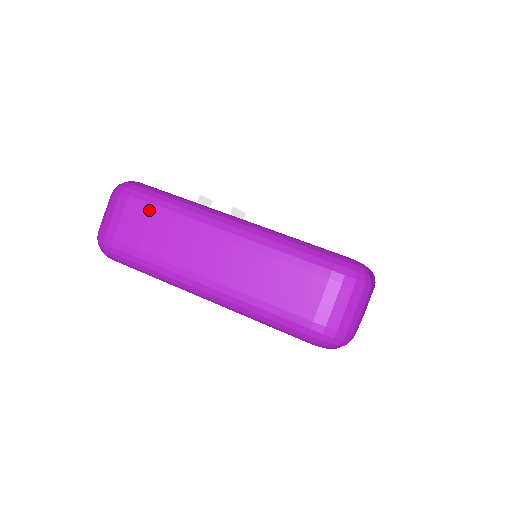
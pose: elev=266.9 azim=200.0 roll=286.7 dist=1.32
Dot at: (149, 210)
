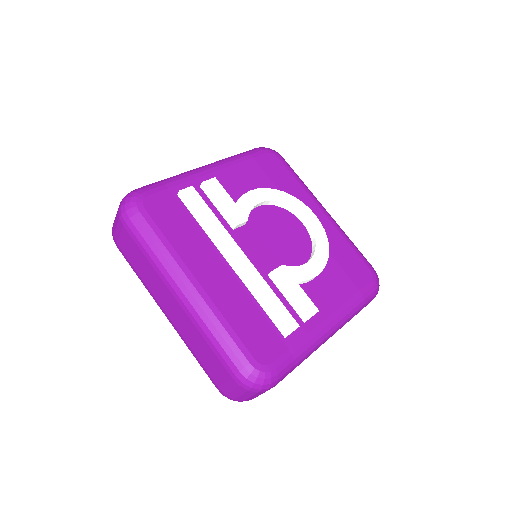
Dot at: occluded
